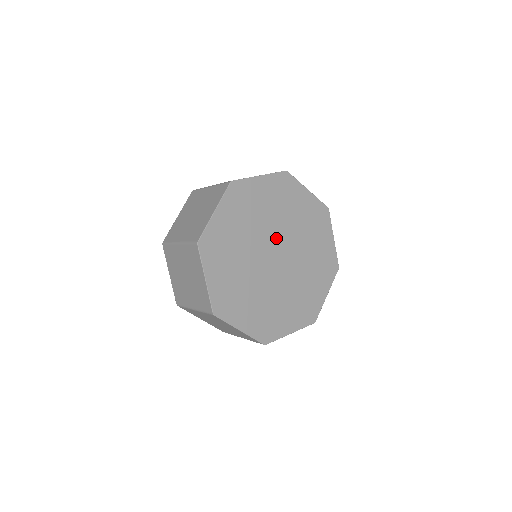
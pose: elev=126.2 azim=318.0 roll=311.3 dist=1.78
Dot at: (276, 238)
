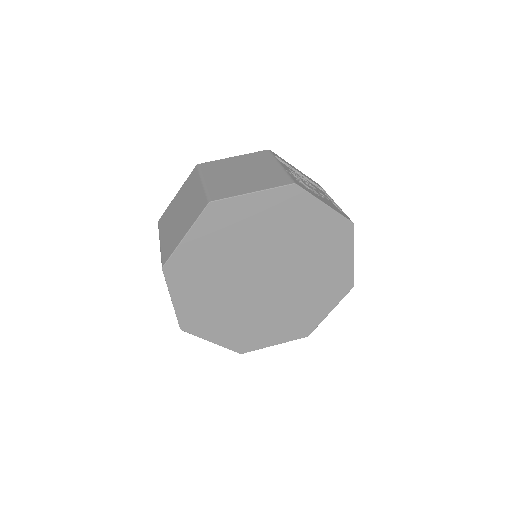
Dot at: (268, 259)
